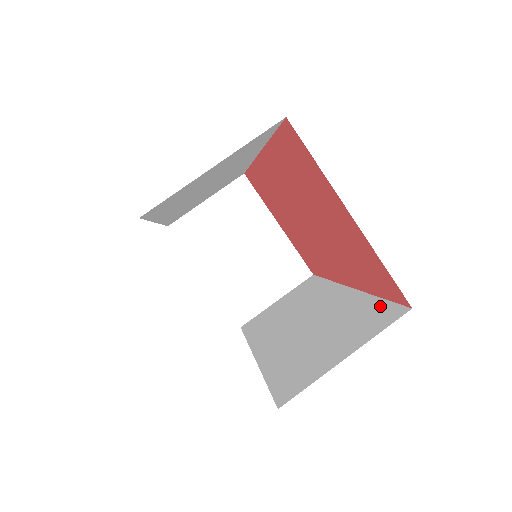
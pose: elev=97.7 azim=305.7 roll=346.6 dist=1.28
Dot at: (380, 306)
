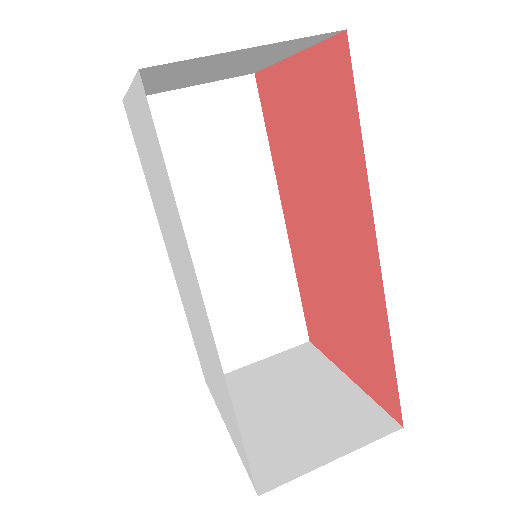
Dot at: occluded
